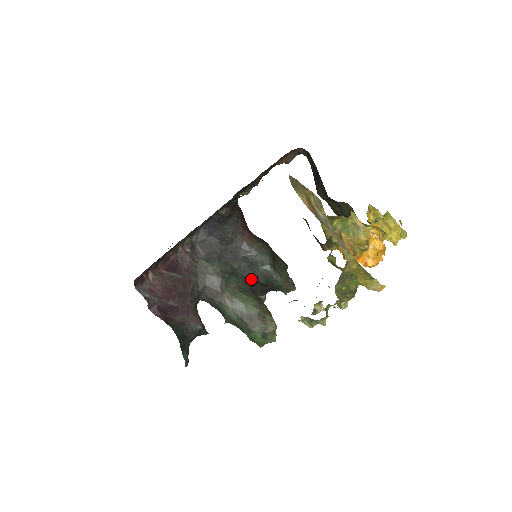
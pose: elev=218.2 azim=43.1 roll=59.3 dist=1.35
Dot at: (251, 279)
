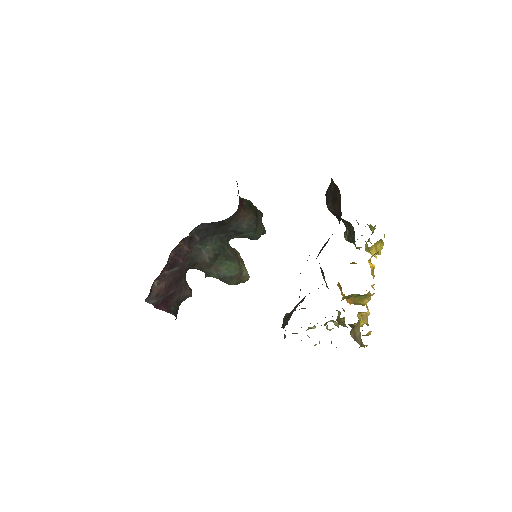
Dot at: (232, 238)
